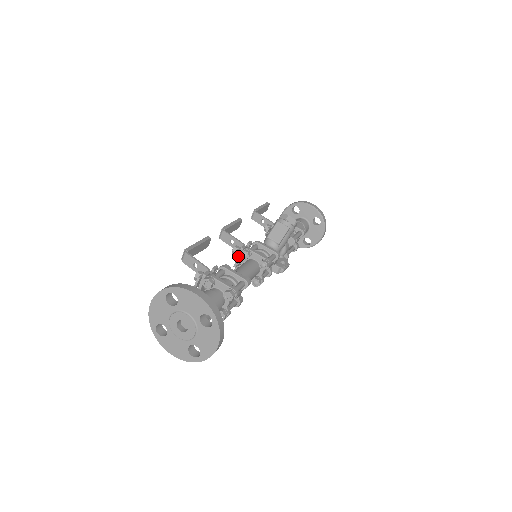
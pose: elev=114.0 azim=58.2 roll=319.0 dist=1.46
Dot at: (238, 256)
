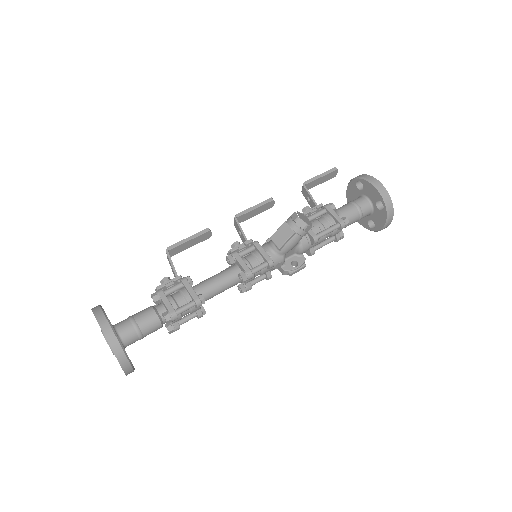
Dot at: occluded
